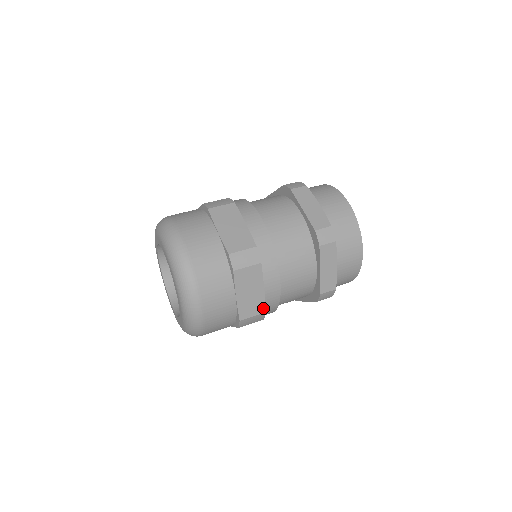
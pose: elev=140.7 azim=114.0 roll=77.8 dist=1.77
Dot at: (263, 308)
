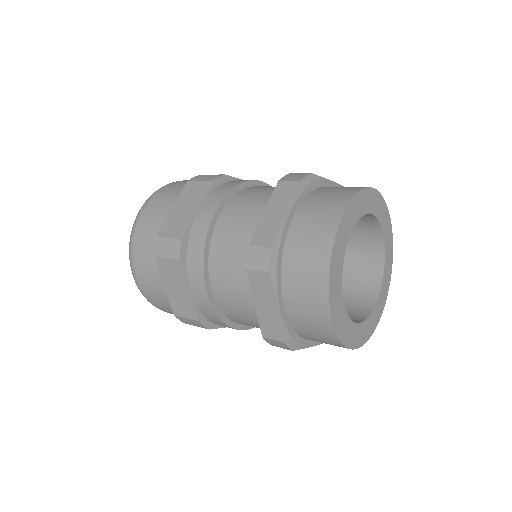
Dot at: (183, 233)
